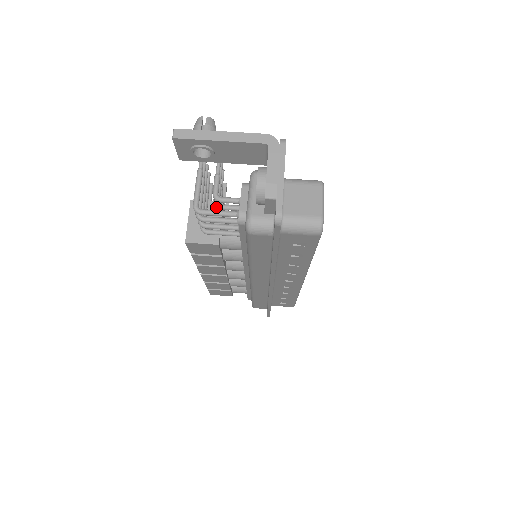
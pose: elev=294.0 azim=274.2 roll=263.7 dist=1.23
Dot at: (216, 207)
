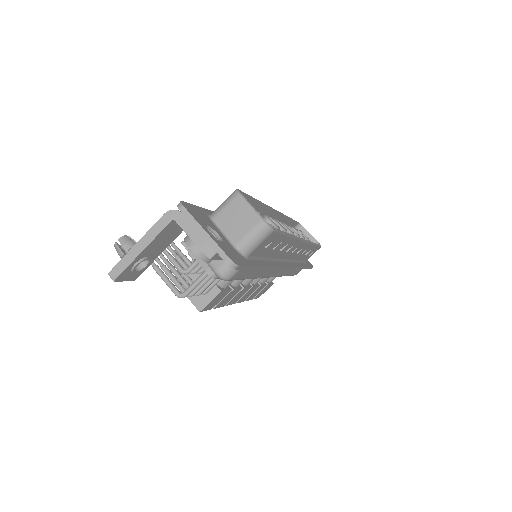
Dot at: occluded
